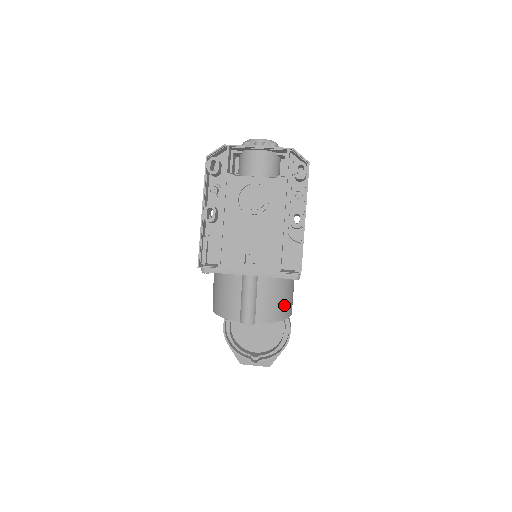
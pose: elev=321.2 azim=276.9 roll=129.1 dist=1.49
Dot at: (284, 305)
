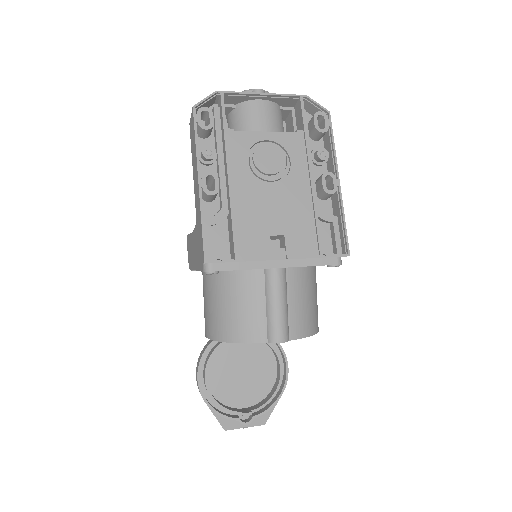
Dot at: (315, 311)
